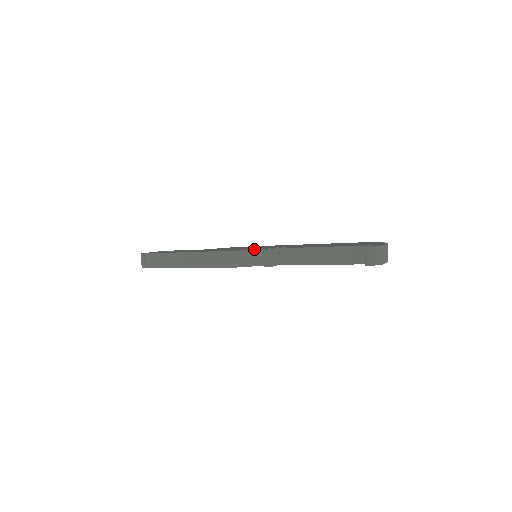
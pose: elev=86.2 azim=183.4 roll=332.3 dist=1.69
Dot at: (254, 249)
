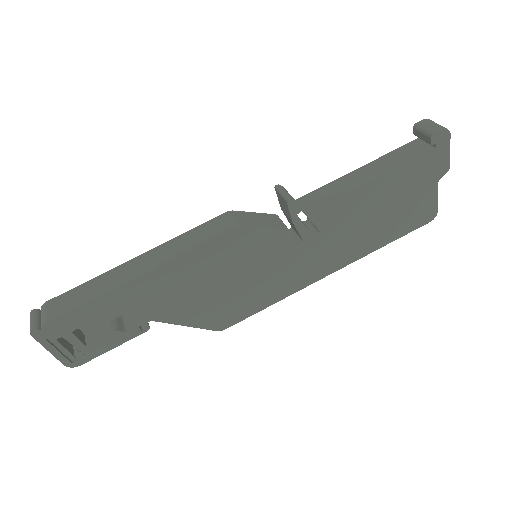
Dot at: occluded
